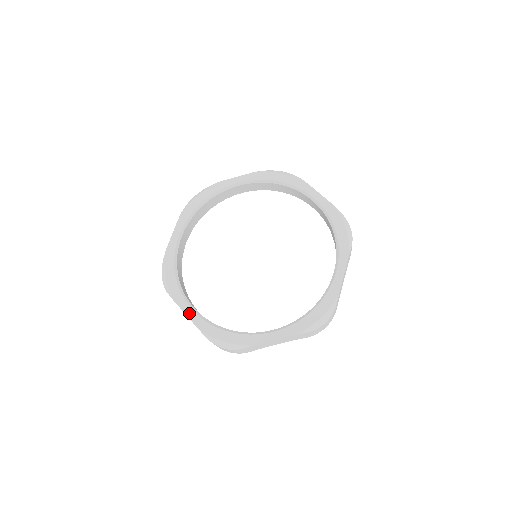
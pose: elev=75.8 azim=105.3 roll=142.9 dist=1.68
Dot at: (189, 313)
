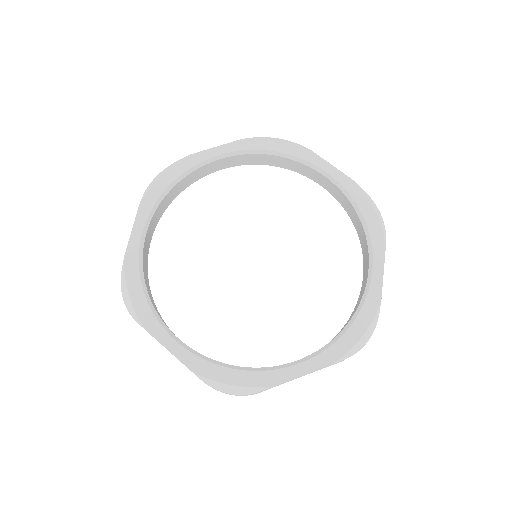
Dot at: (136, 232)
